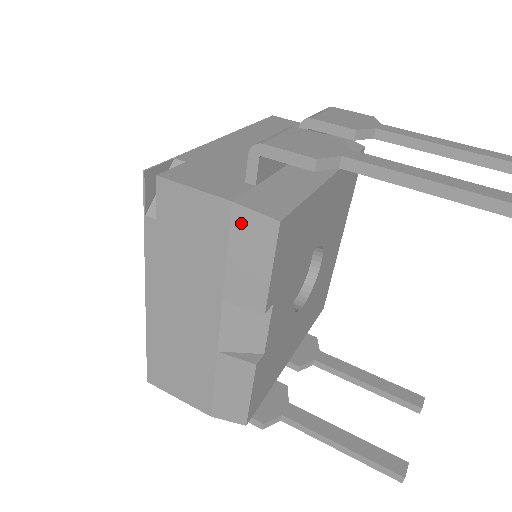
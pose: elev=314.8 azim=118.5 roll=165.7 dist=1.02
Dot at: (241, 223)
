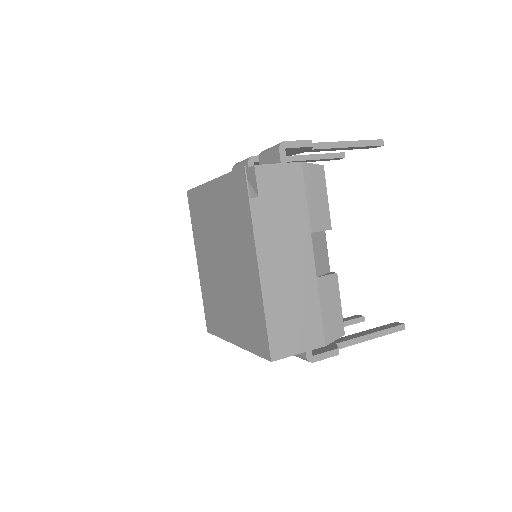
Dot at: (308, 173)
